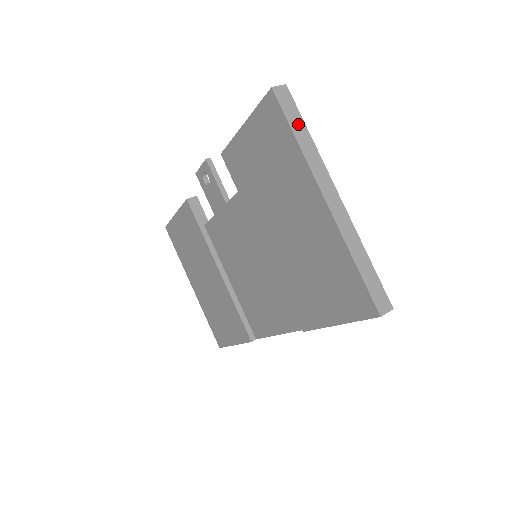
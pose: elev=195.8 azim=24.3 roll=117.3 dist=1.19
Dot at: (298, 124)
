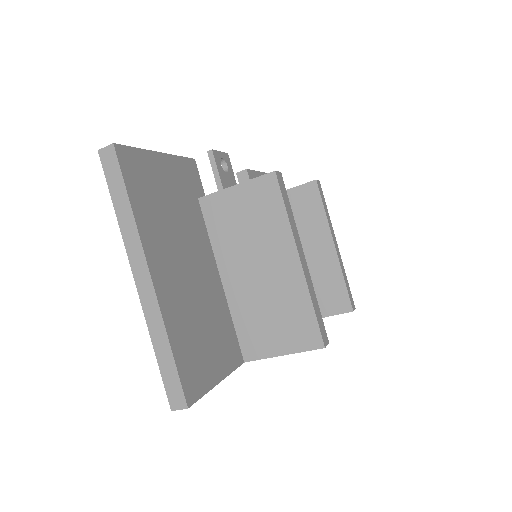
Dot at: (119, 192)
